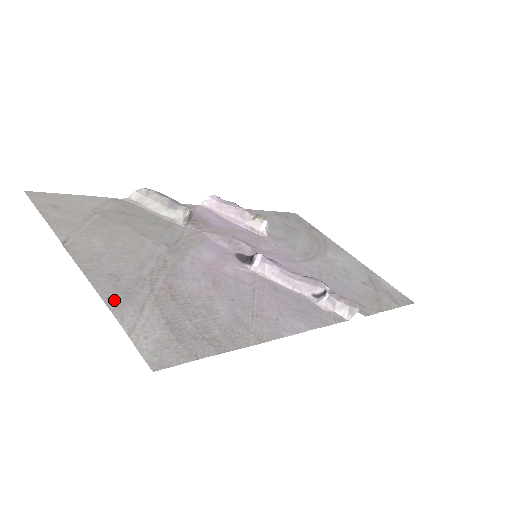
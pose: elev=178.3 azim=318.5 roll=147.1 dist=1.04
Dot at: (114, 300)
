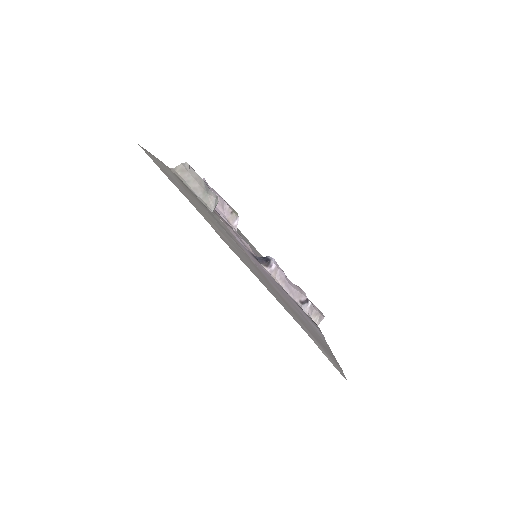
Dot at: (285, 307)
